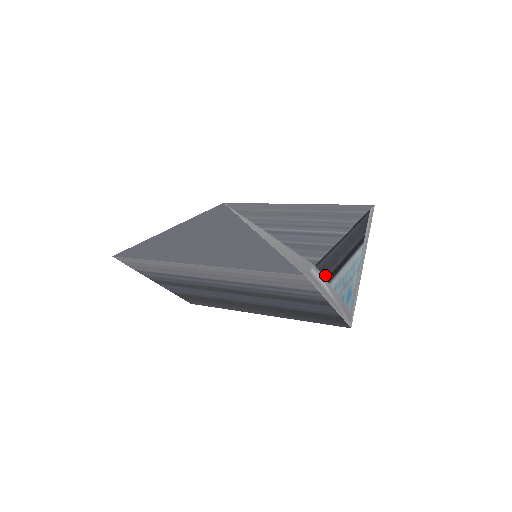
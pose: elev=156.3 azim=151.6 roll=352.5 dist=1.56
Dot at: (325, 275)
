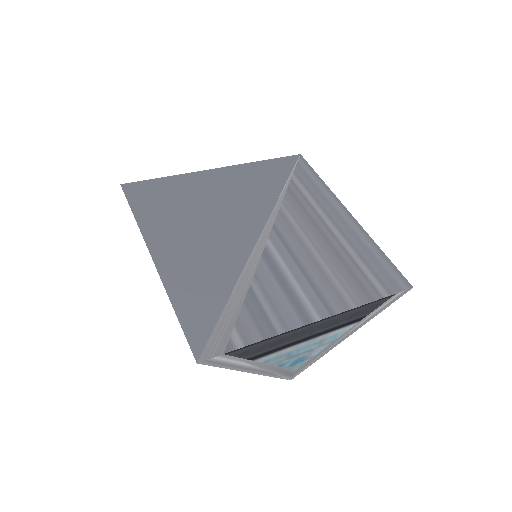
Dot at: (246, 356)
